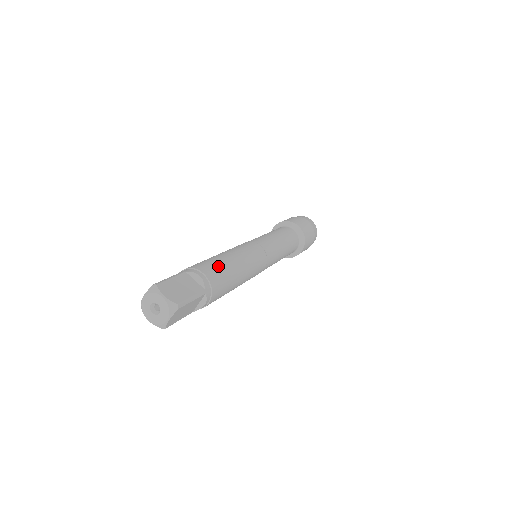
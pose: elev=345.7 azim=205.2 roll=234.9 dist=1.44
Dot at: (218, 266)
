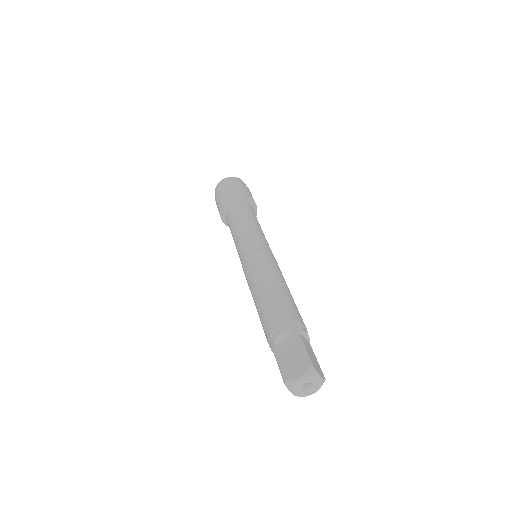
Dot at: (297, 309)
